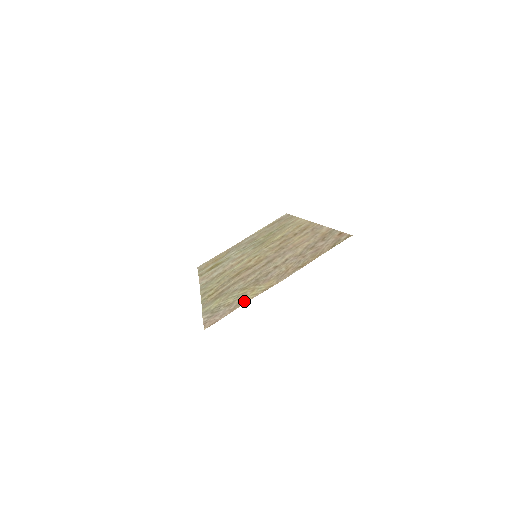
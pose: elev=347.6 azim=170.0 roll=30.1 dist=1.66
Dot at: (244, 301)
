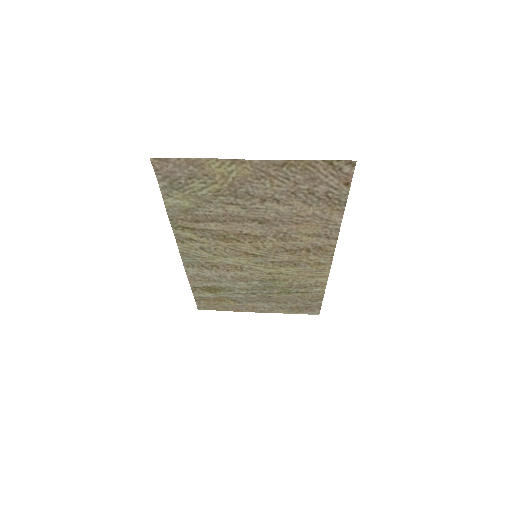
Dot at: (207, 163)
